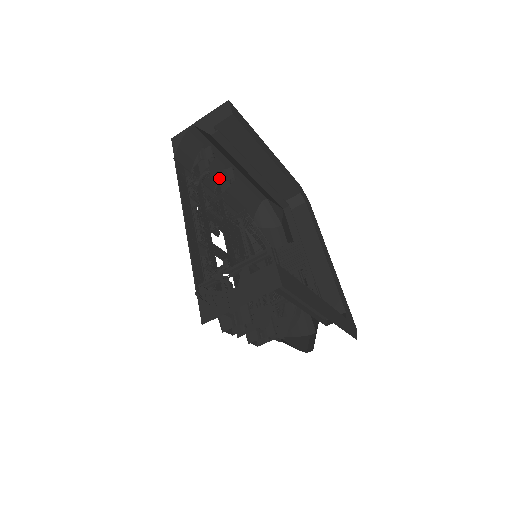
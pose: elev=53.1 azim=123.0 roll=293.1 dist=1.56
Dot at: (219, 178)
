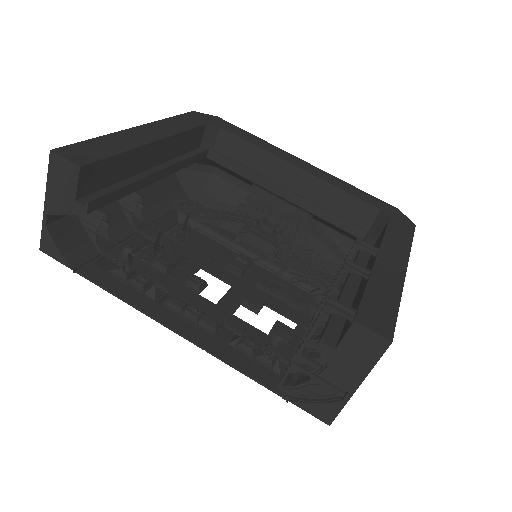
Dot at: (124, 213)
